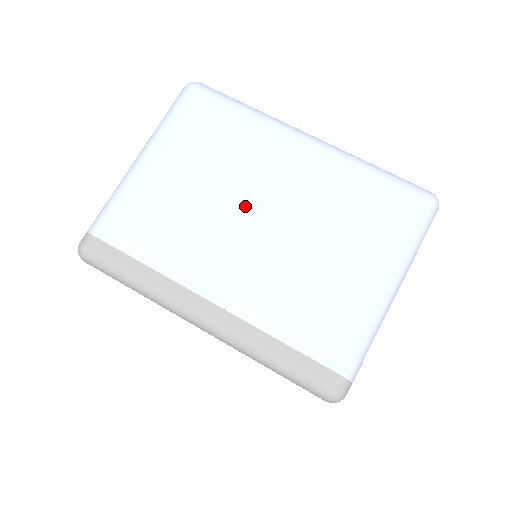
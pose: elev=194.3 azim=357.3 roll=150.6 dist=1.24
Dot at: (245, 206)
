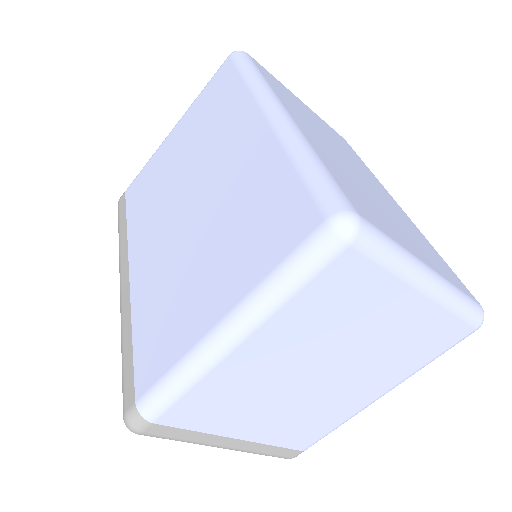
Dot at: (189, 186)
